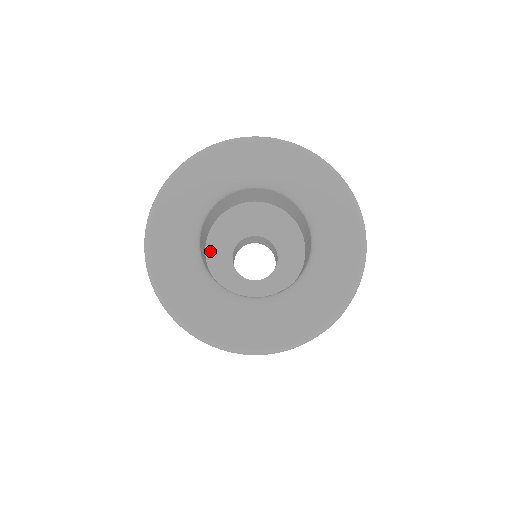
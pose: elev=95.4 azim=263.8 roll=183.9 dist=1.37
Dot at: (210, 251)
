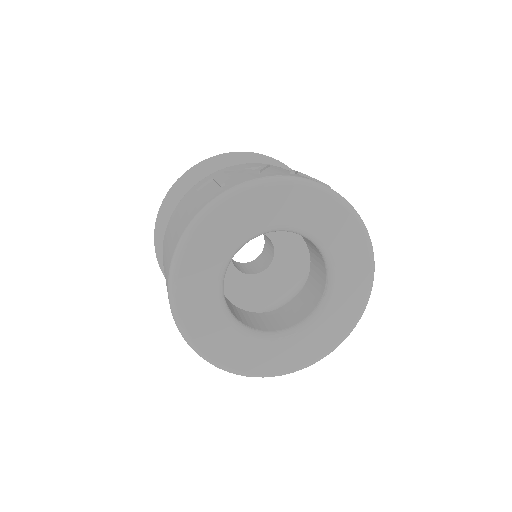
Dot at: occluded
